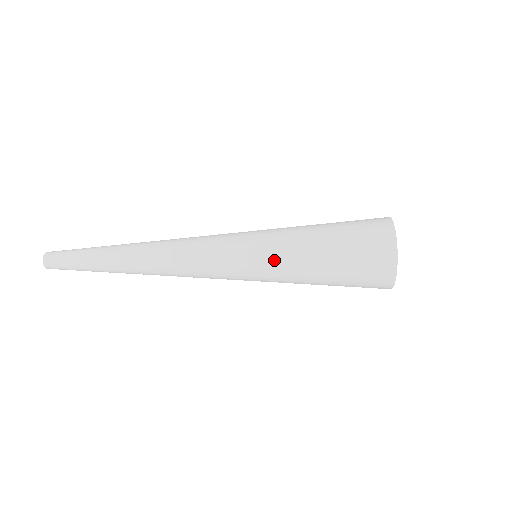
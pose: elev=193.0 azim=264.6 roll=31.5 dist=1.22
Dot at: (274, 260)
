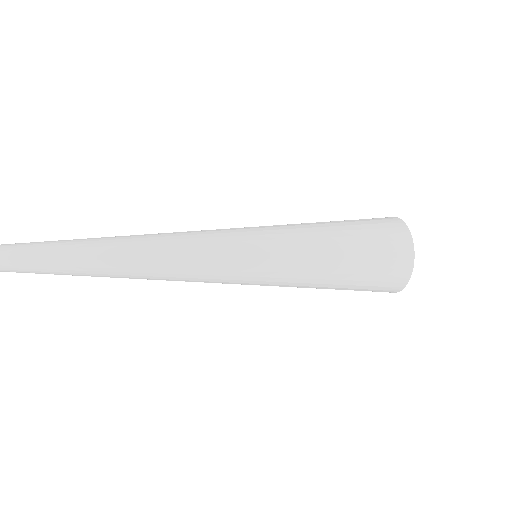
Dot at: (280, 286)
